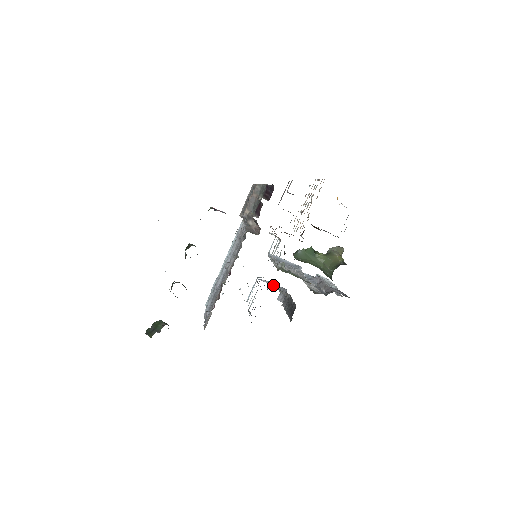
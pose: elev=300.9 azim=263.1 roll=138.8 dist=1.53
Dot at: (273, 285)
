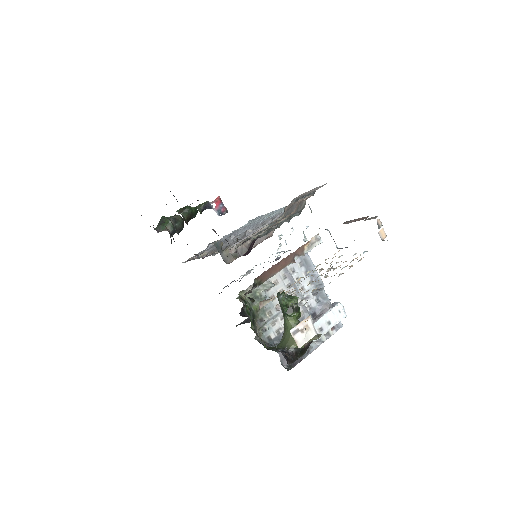
Dot at: occluded
